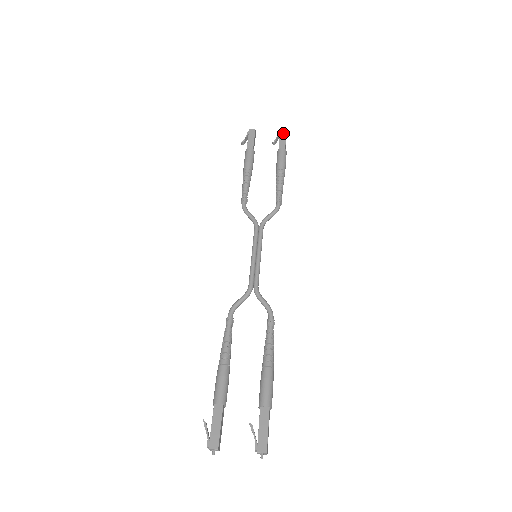
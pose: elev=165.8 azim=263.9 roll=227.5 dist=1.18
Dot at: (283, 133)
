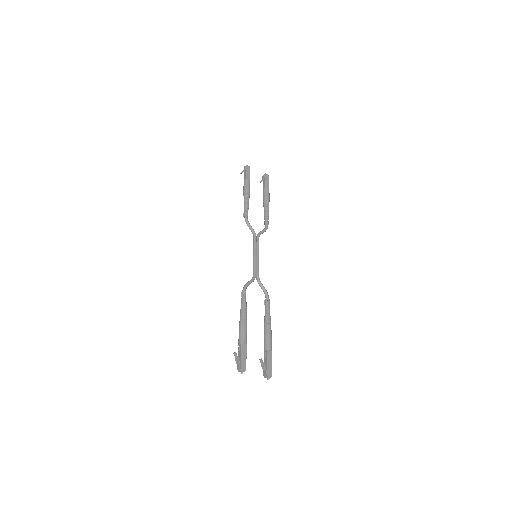
Dot at: (267, 177)
